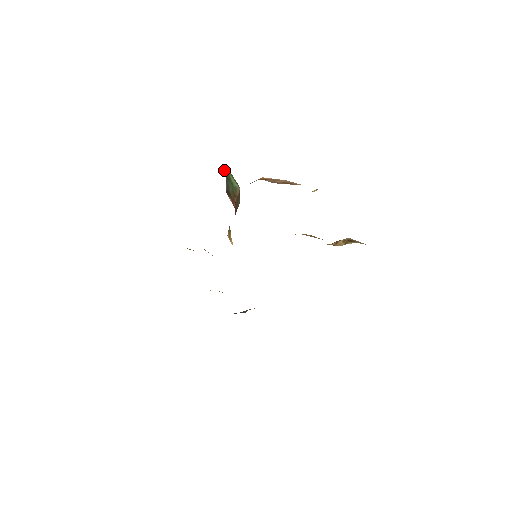
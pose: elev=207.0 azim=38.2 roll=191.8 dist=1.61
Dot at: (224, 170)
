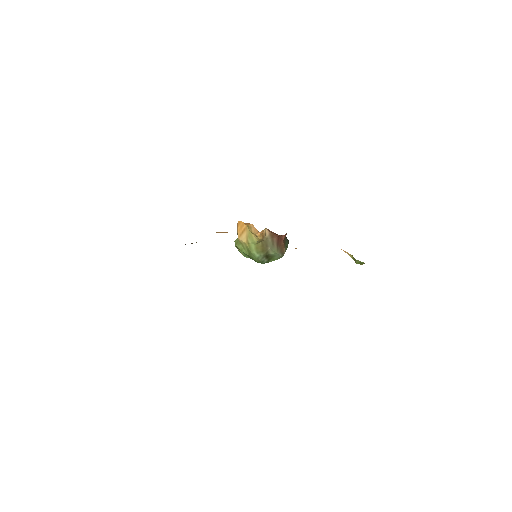
Dot at: occluded
